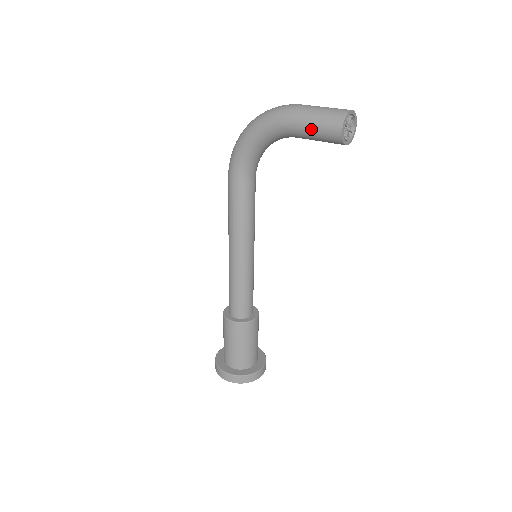
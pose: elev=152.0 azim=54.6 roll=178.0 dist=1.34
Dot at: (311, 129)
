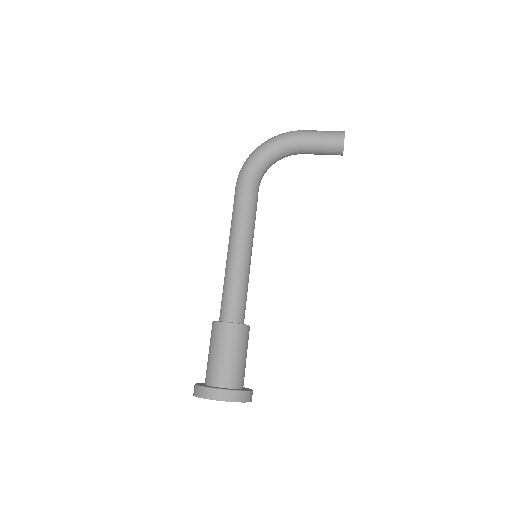
Dot at: (320, 139)
